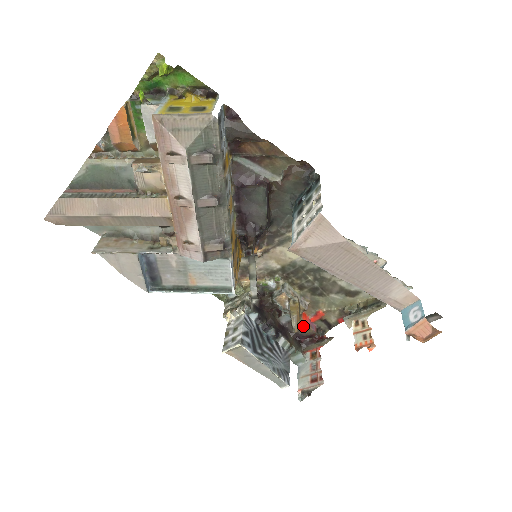
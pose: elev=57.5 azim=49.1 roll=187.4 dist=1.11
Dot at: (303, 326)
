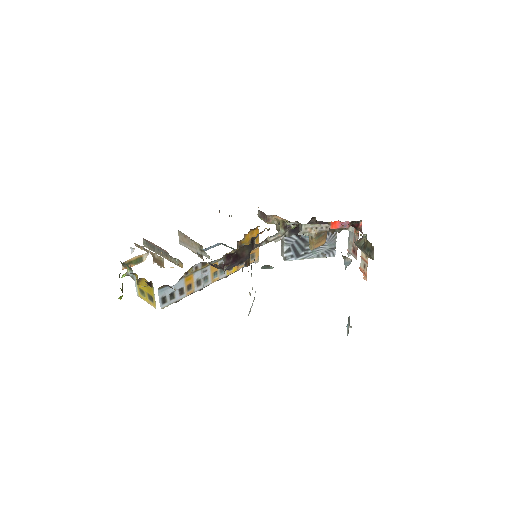
Dot at: (335, 228)
